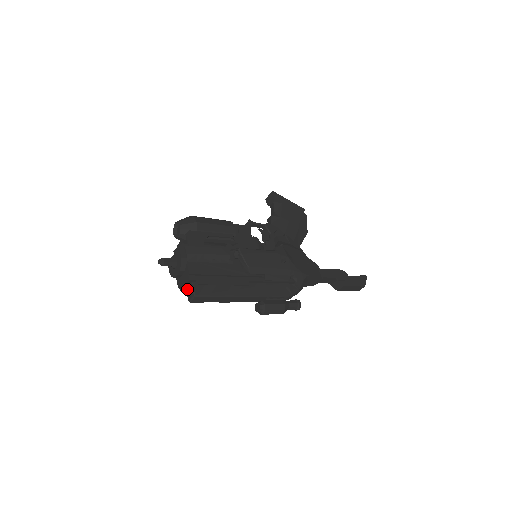
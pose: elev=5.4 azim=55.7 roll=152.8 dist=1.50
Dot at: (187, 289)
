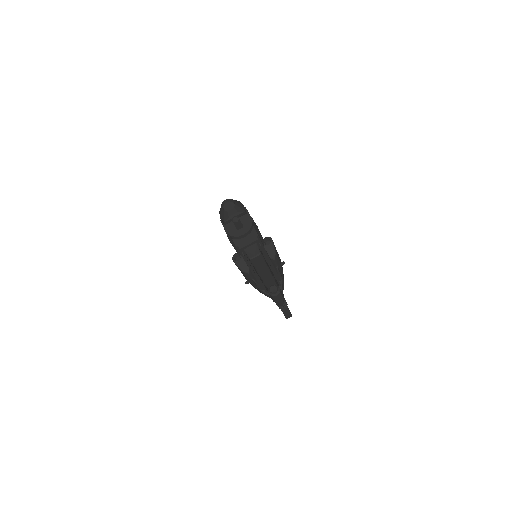
Dot at: (248, 249)
